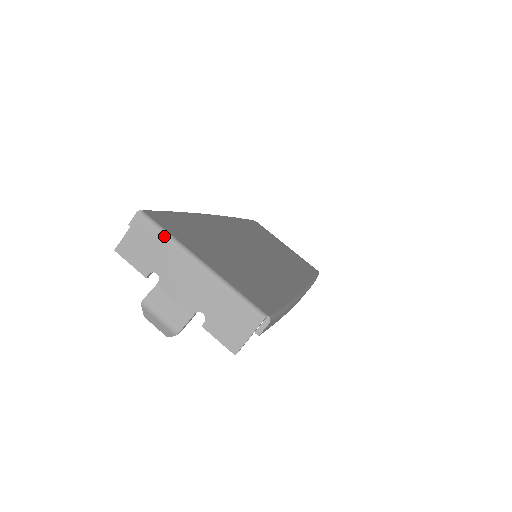
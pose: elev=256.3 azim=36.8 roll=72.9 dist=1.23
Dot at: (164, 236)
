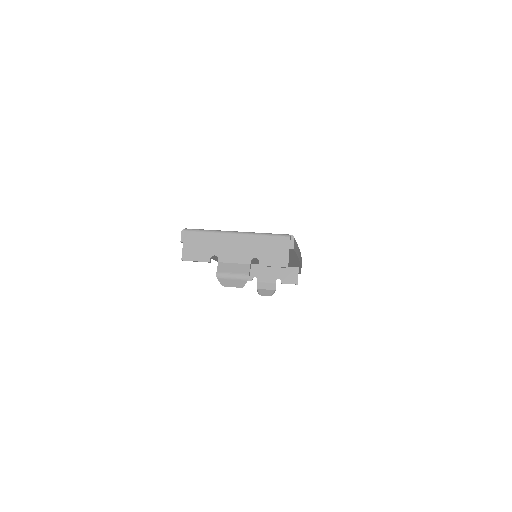
Dot at: (206, 232)
